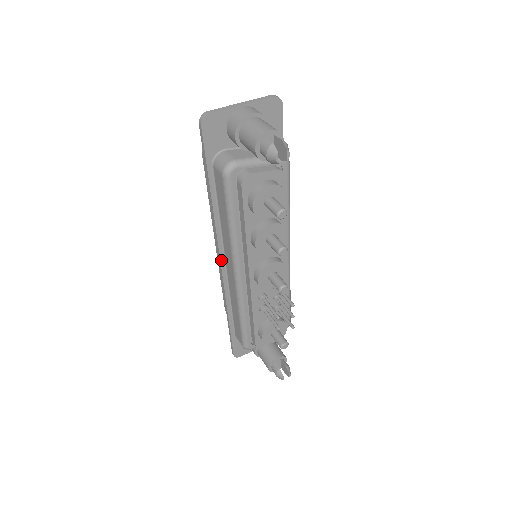
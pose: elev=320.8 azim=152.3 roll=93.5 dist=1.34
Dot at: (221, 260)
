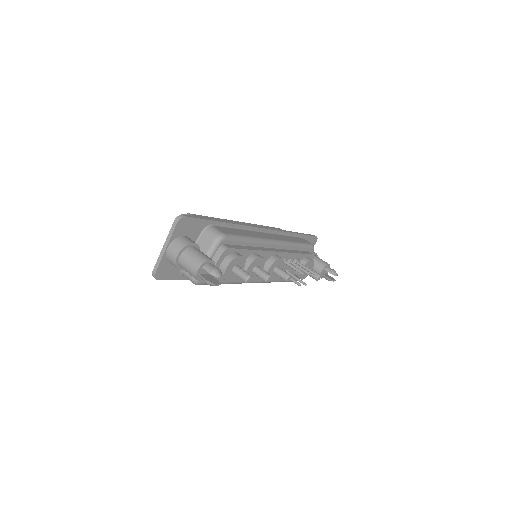
Dot at: occluded
